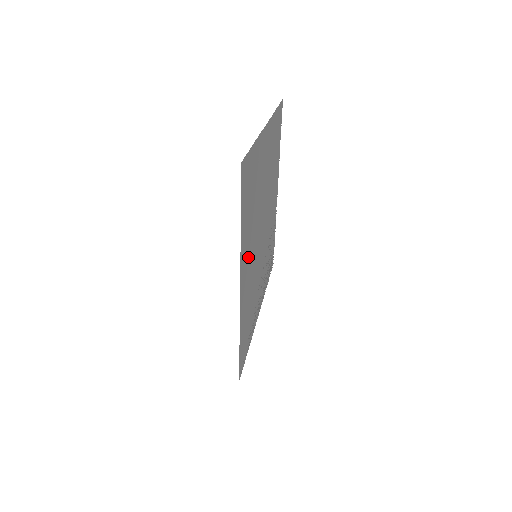
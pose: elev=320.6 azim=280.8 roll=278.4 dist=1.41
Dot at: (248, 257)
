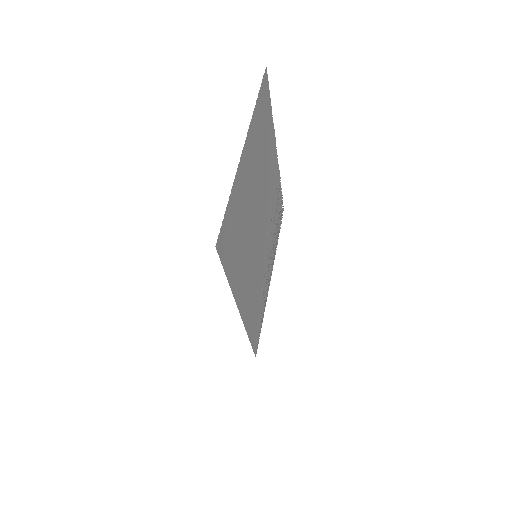
Dot at: (245, 277)
